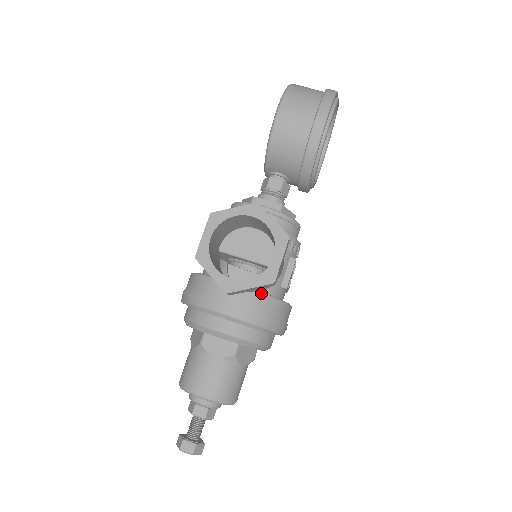
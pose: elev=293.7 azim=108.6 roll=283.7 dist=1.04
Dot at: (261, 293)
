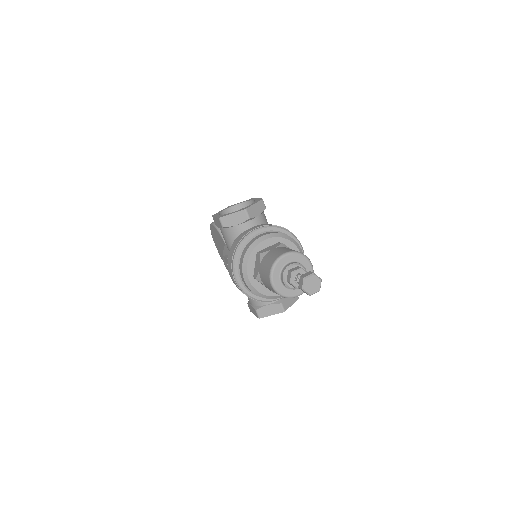
Dot at: occluded
